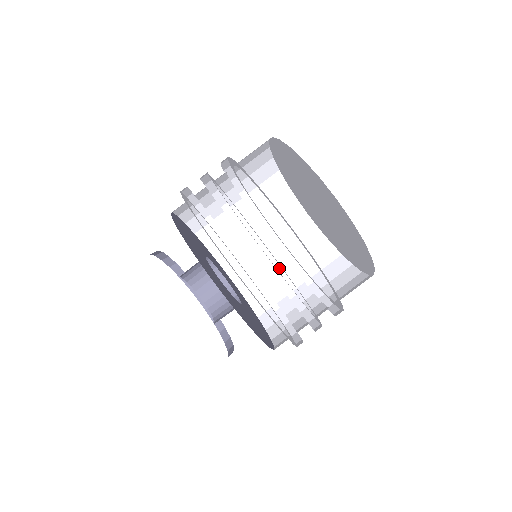
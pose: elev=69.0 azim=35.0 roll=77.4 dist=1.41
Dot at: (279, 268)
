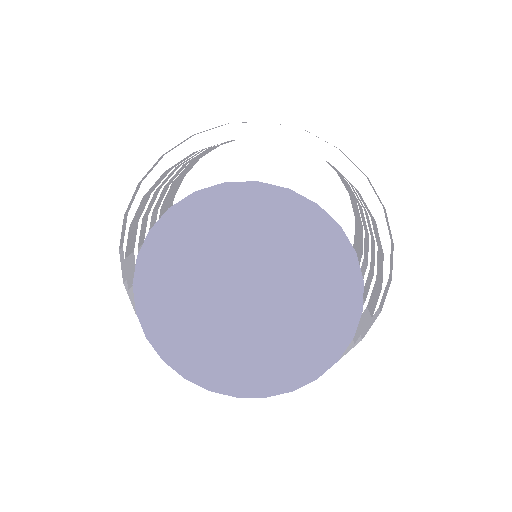
Dot at: occluded
